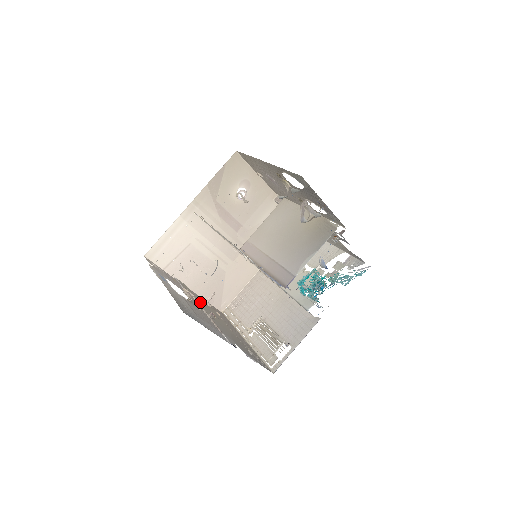
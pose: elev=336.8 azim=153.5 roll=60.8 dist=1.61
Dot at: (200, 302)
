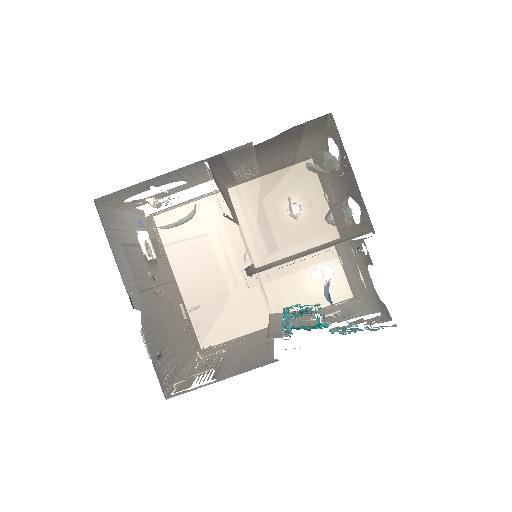
Dot at: (169, 291)
